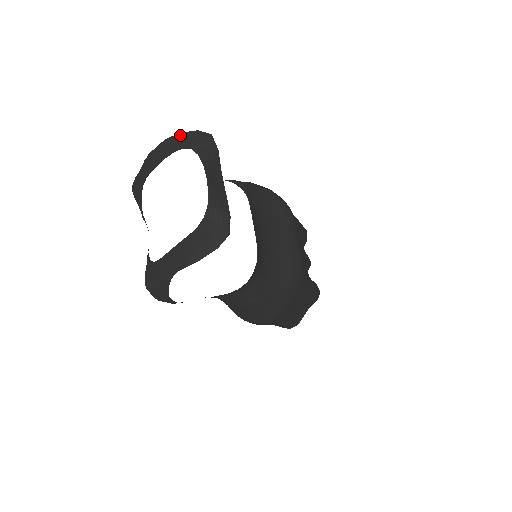
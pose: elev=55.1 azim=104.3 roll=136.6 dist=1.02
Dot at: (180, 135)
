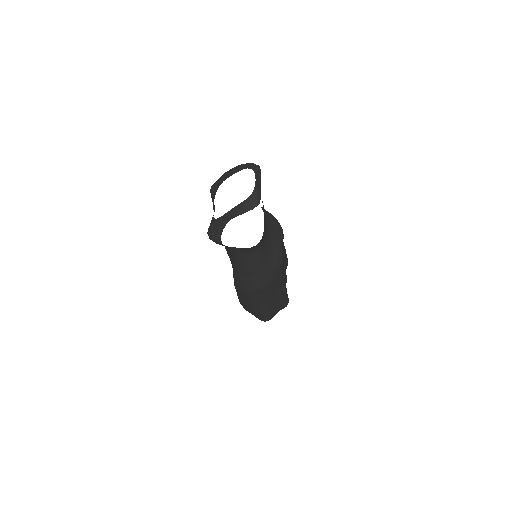
Dot at: (246, 164)
